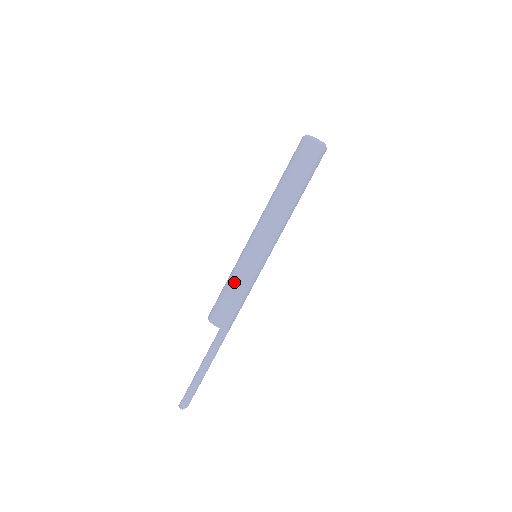
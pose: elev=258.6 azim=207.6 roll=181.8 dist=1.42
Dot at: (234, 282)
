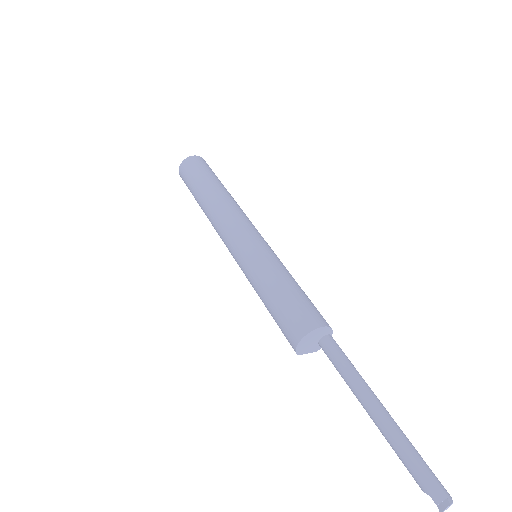
Dot at: (273, 274)
